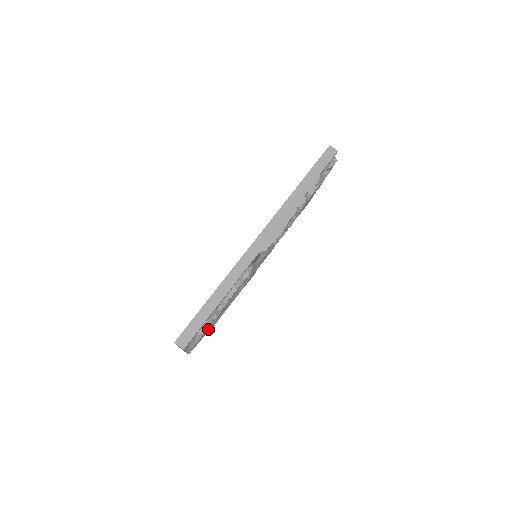
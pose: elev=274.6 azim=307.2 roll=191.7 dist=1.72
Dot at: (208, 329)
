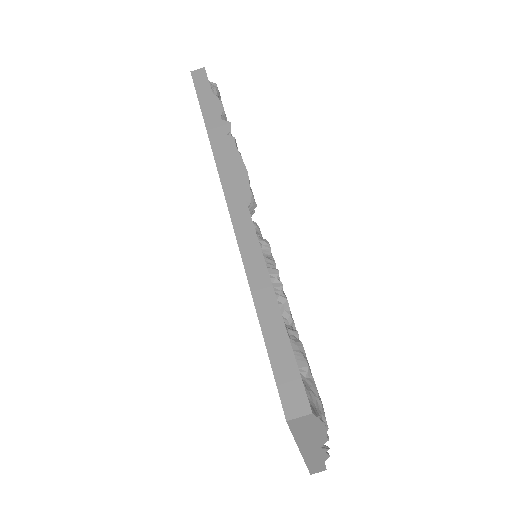
Dot at: occluded
